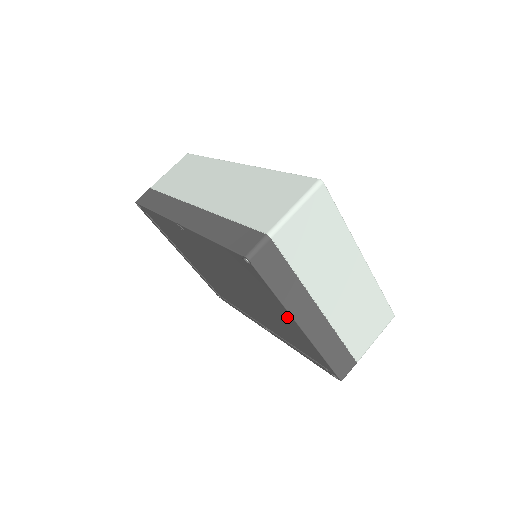
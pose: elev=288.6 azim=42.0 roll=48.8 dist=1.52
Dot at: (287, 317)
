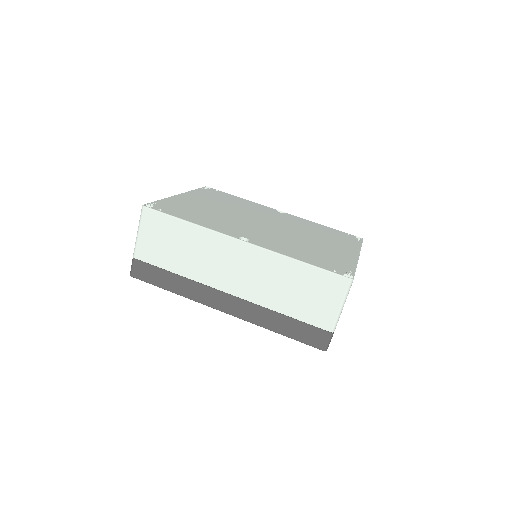
Dot at: occluded
